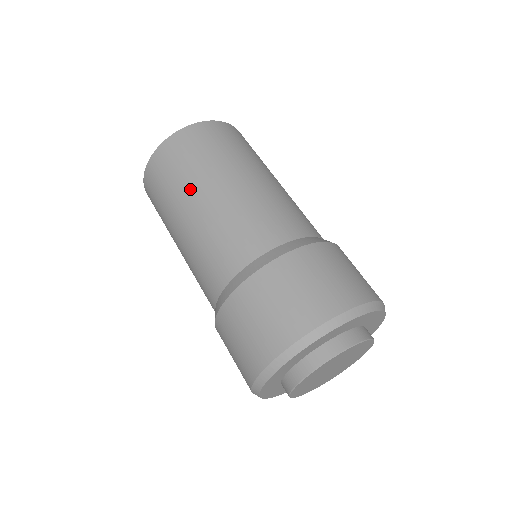
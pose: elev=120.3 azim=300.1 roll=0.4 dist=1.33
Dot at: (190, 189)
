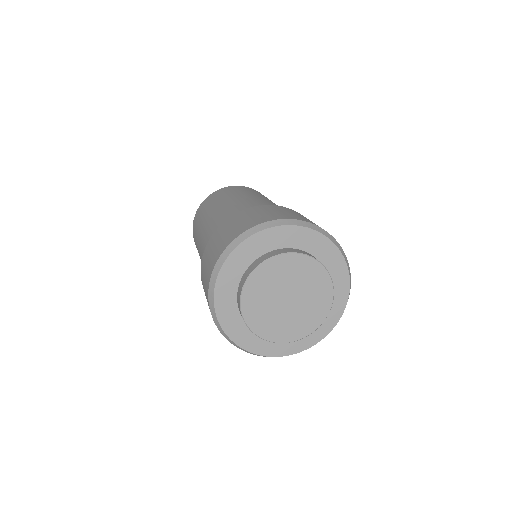
Dot at: (218, 202)
